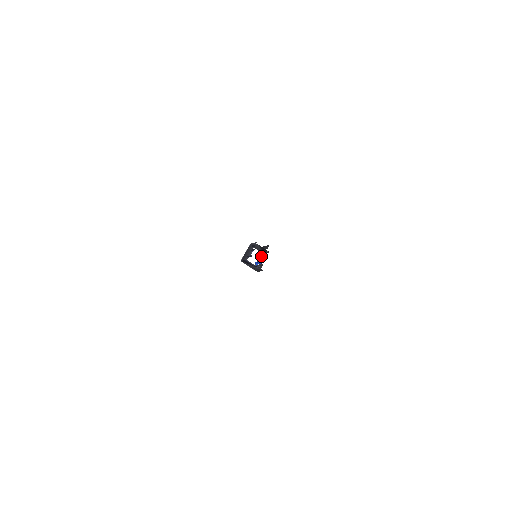
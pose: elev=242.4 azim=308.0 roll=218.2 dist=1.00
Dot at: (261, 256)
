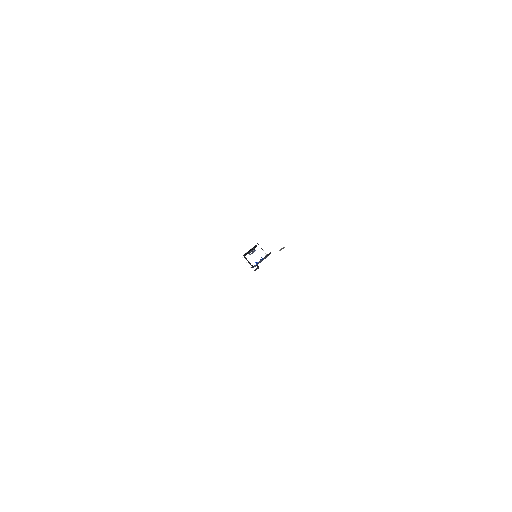
Dot at: occluded
